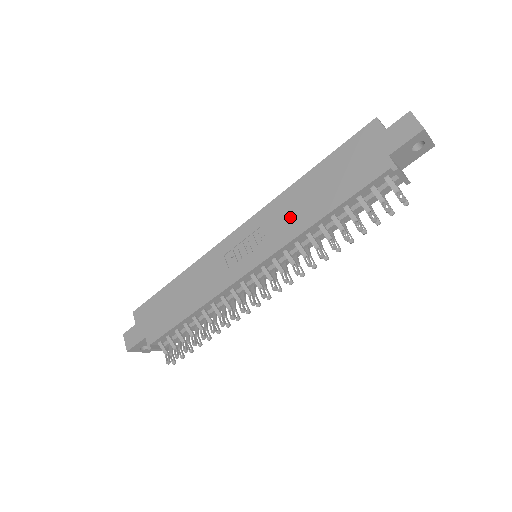
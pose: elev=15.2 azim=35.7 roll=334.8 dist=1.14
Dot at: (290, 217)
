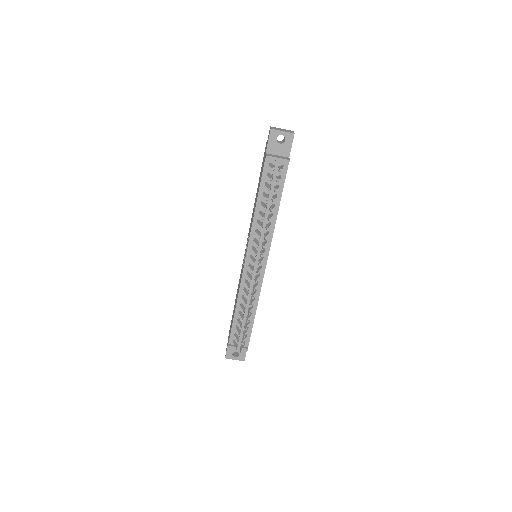
Dot at: (252, 219)
